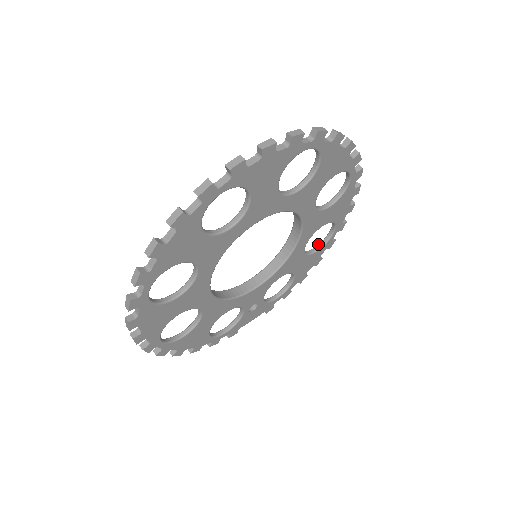
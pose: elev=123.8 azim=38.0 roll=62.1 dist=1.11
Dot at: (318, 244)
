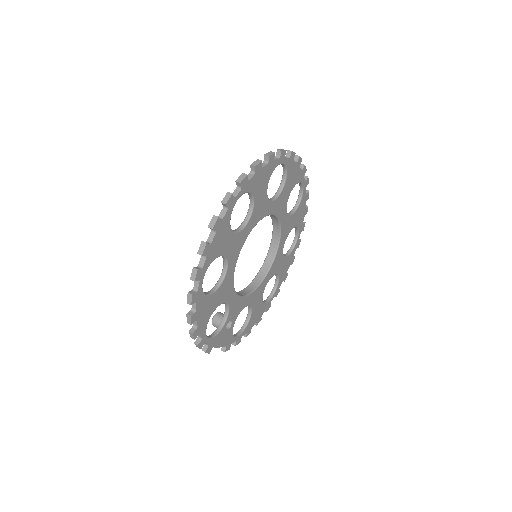
Dot at: (263, 301)
